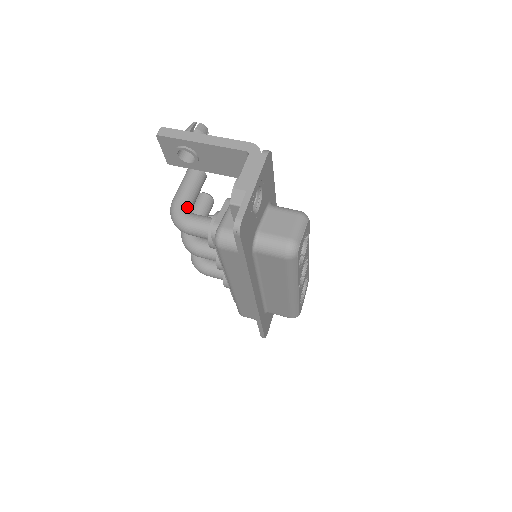
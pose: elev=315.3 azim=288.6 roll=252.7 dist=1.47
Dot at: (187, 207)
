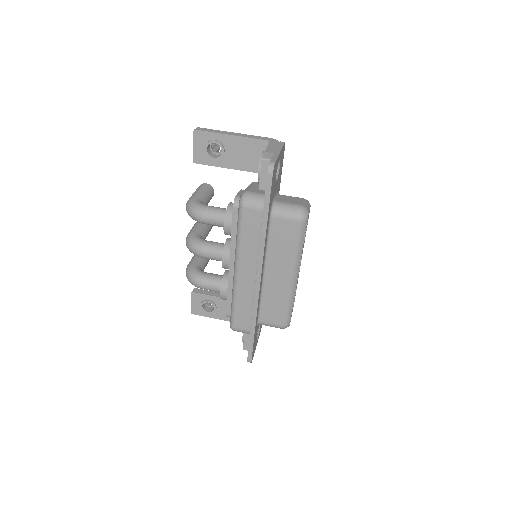
Dot at: occluded
